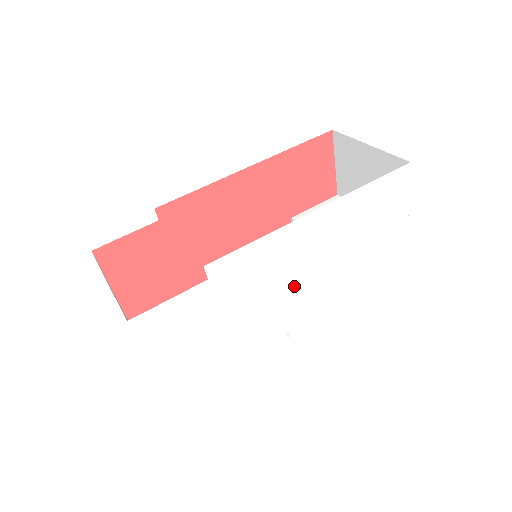
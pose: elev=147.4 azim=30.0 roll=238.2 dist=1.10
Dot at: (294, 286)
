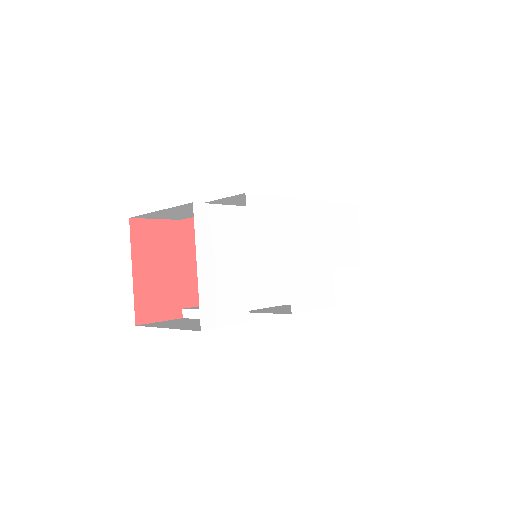
Dot at: (296, 257)
